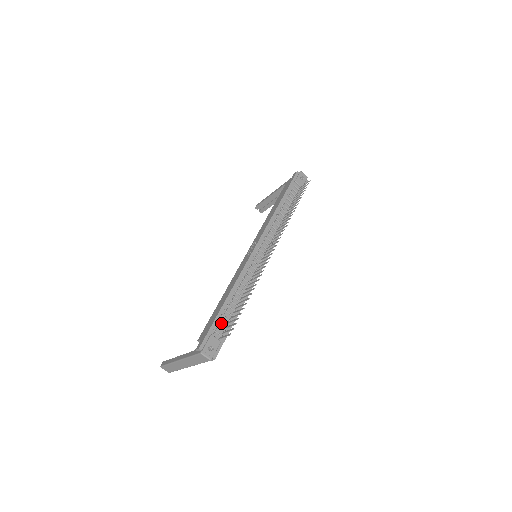
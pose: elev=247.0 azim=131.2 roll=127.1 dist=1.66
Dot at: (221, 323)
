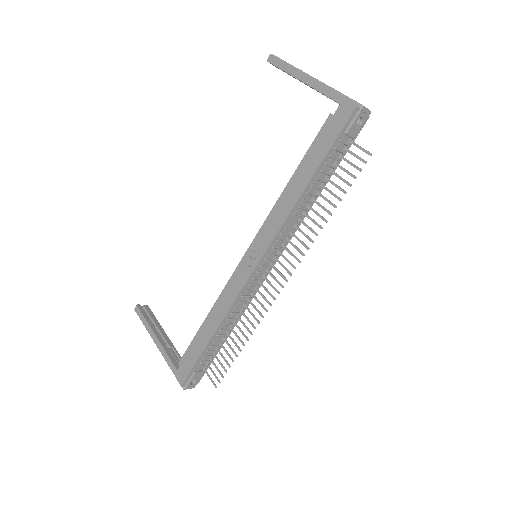
Dot at: (205, 357)
